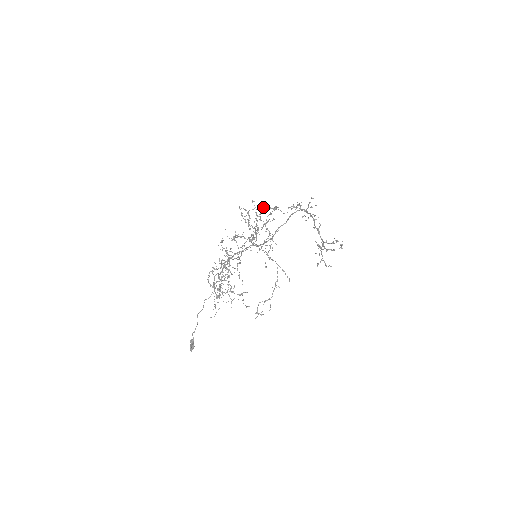
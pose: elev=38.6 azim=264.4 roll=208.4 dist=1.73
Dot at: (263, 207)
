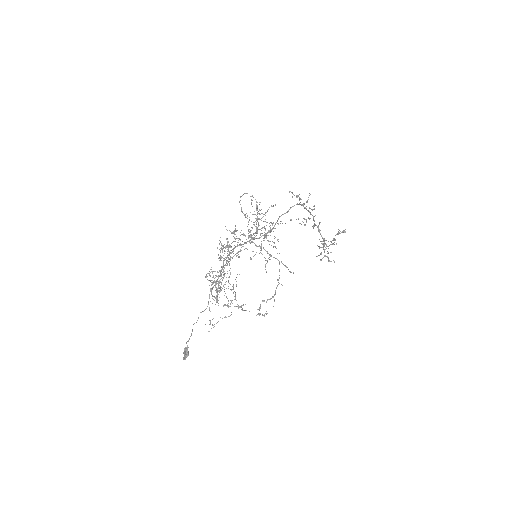
Dot at: (261, 213)
